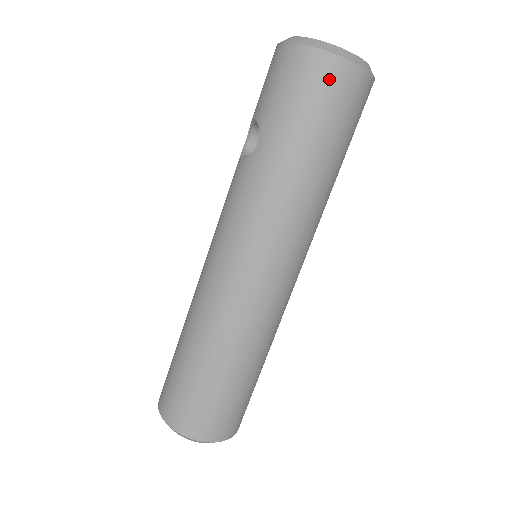
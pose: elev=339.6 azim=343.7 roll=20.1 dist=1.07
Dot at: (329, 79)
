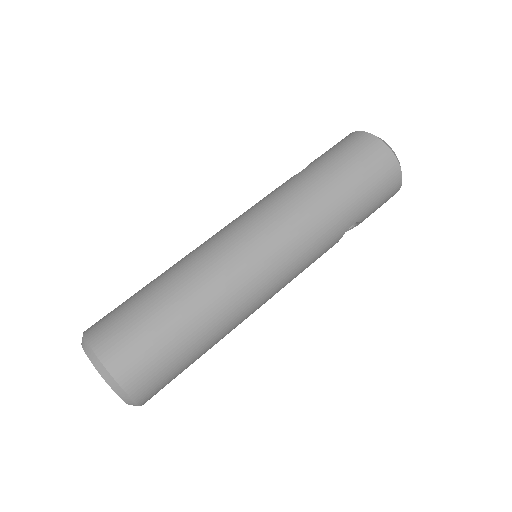
Dot at: (370, 148)
